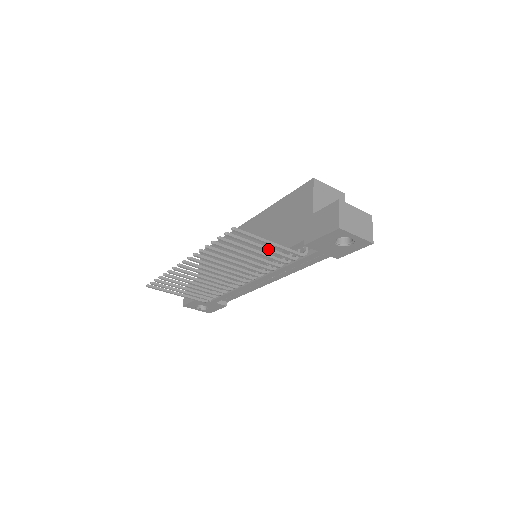
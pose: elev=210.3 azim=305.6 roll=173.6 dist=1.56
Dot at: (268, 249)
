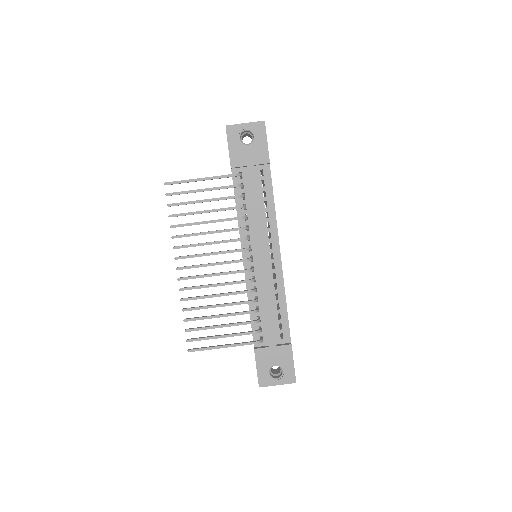
Dot at: (208, 188)
